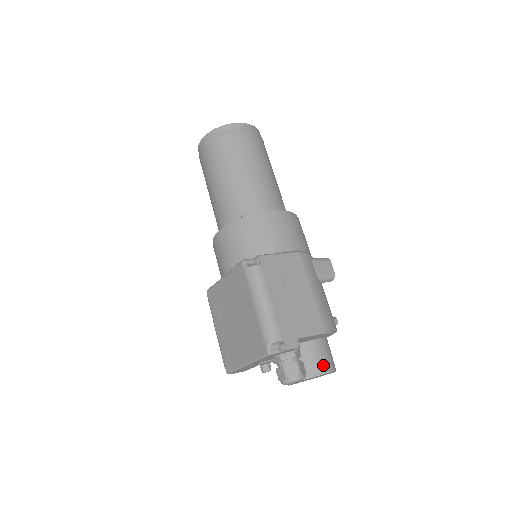
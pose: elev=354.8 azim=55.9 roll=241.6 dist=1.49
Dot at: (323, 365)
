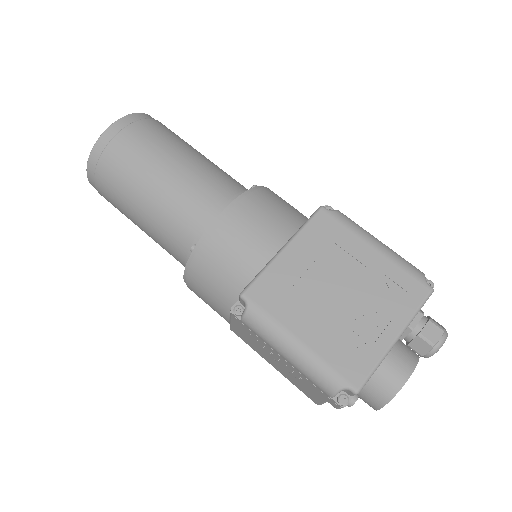
Dot at: occluded
